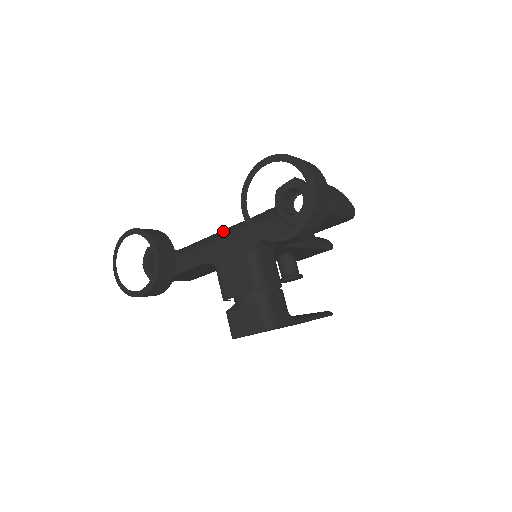
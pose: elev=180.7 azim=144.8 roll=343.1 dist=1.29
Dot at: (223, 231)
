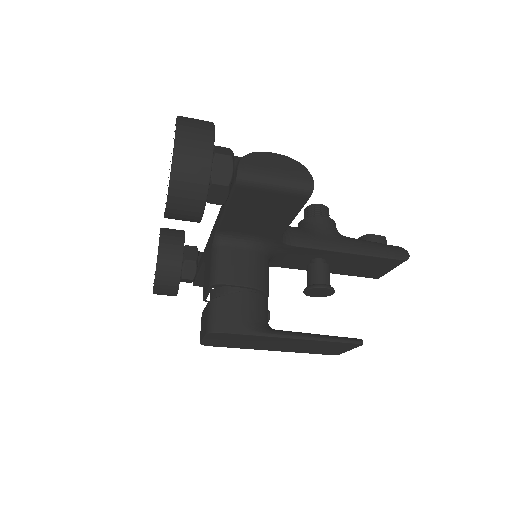
Dot at: occluded
